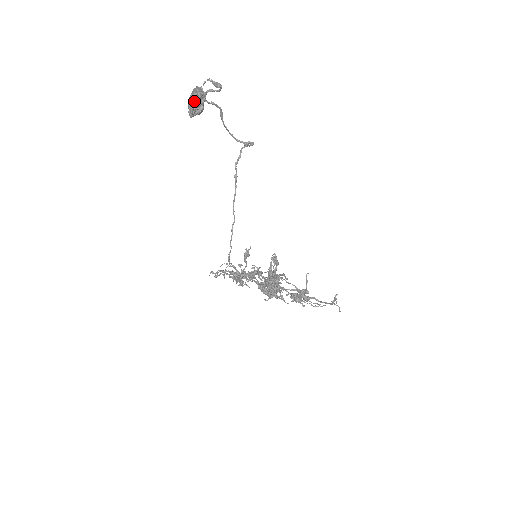
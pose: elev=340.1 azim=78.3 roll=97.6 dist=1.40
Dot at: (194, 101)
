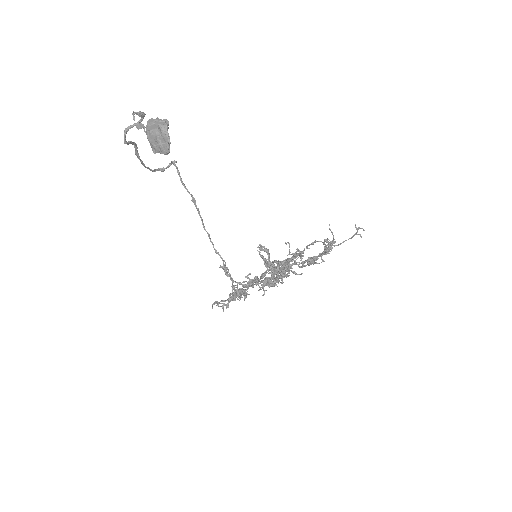
Dot at: occluded
